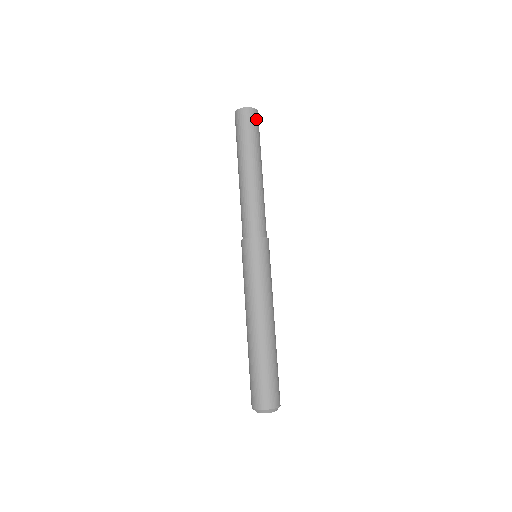
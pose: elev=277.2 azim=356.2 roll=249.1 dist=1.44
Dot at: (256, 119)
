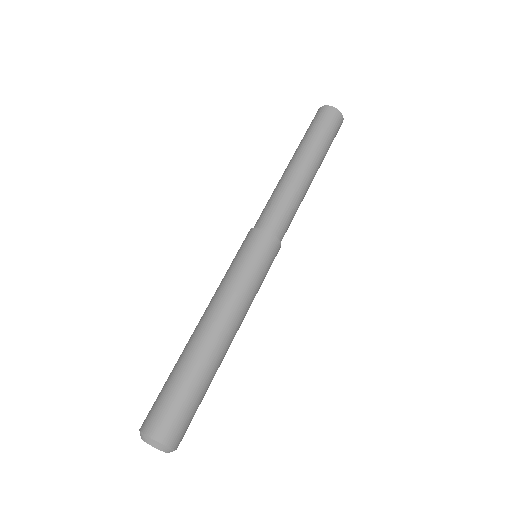
Dot at: (326, 115)
